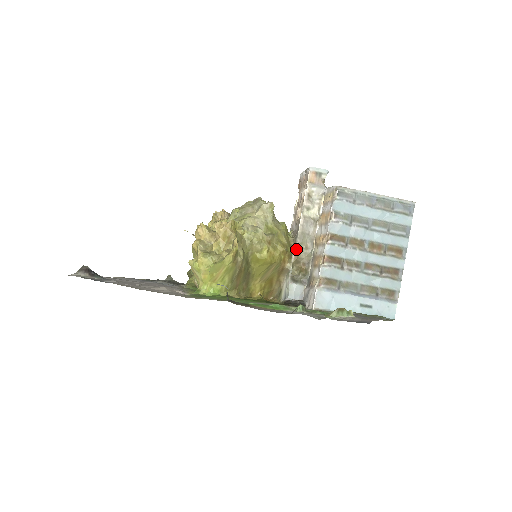
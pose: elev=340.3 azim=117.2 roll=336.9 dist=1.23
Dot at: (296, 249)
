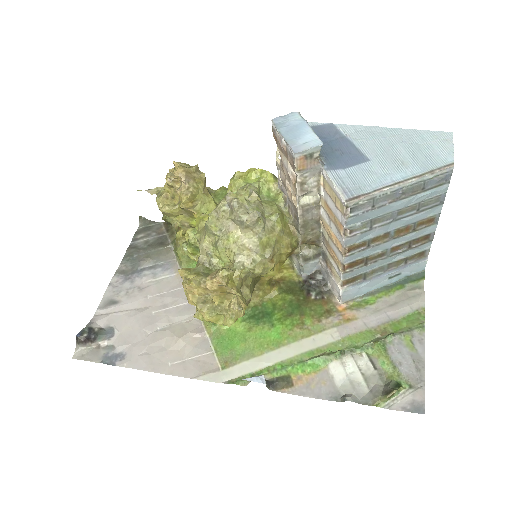
Dot at: (301, 237)
